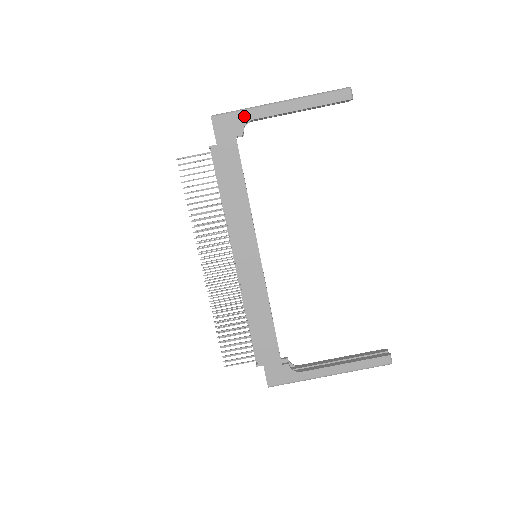
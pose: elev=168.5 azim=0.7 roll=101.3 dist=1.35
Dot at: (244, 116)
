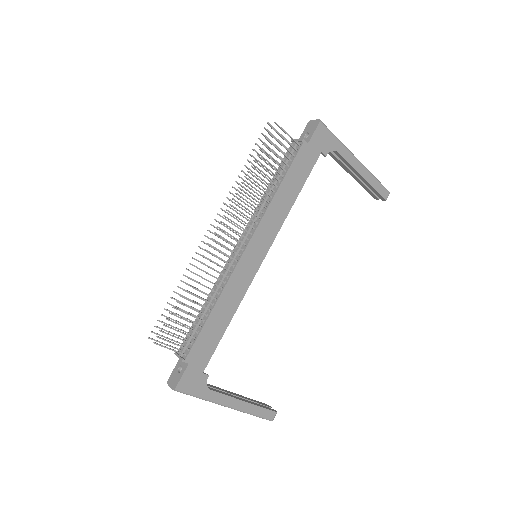
Dot at: (336, 144)
